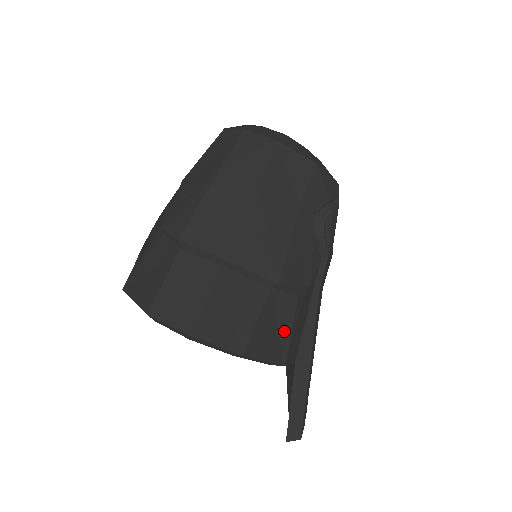
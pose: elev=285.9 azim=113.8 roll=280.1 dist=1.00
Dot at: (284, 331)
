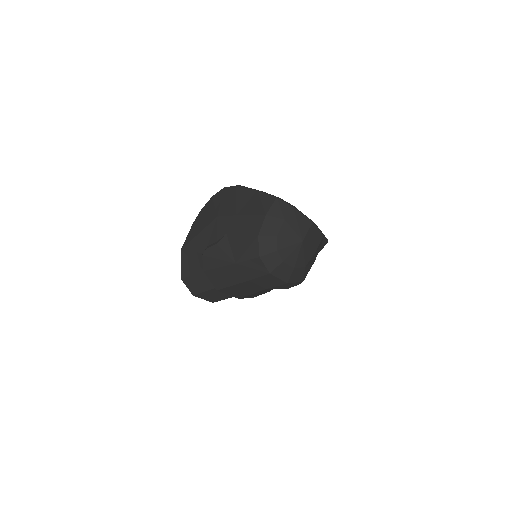
Dot at: occluded
